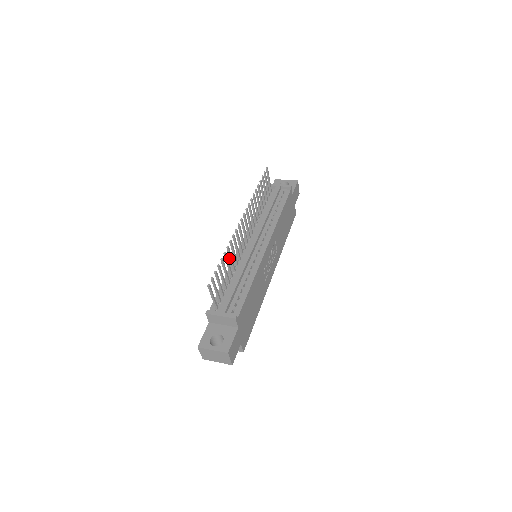
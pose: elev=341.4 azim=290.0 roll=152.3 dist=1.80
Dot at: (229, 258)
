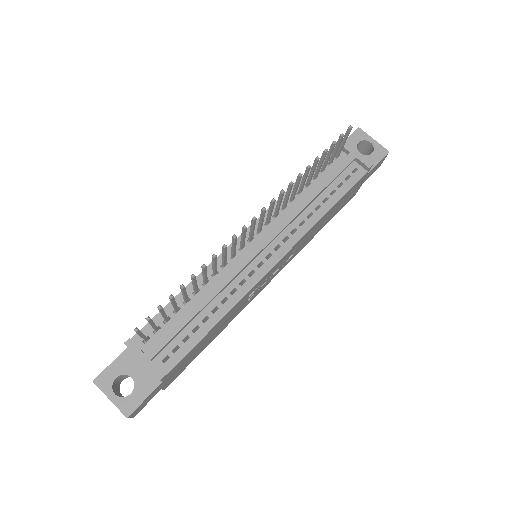
Dot at: (202, 273)
